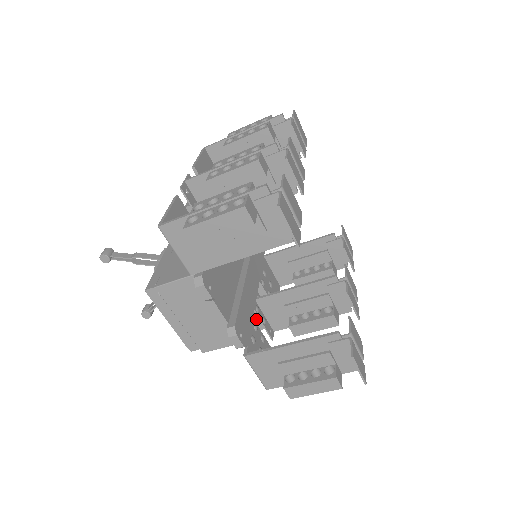
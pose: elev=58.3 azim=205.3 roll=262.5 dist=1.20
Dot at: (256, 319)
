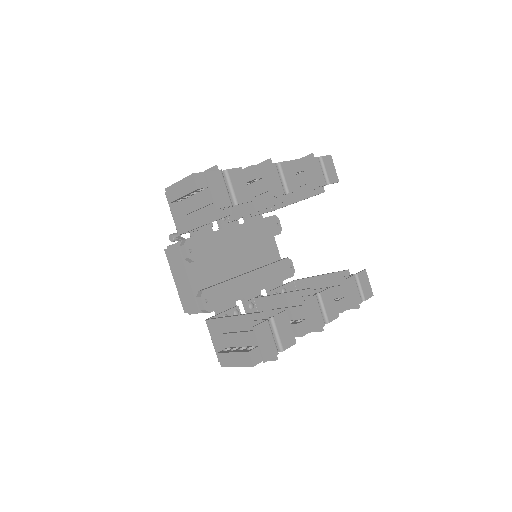
Dot at: occluded
